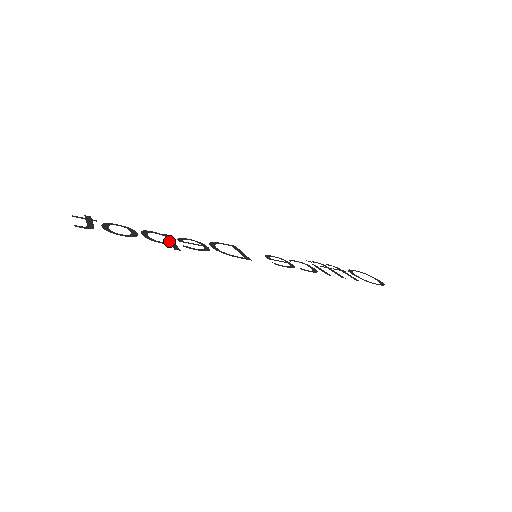
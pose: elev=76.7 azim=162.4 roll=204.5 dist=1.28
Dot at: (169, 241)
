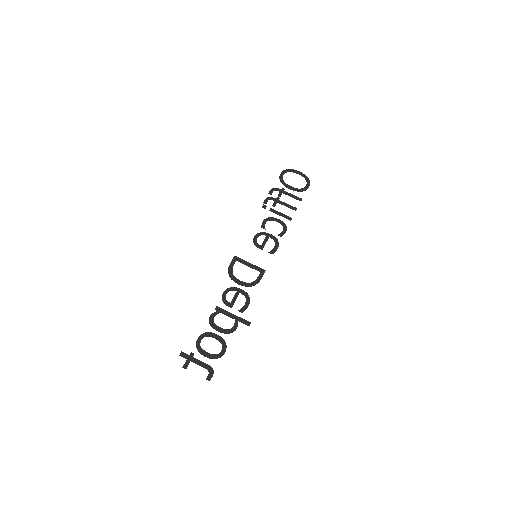
Dot at: (232, 317)
